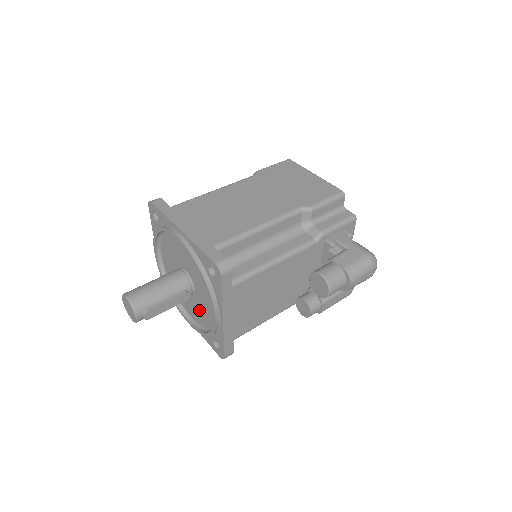
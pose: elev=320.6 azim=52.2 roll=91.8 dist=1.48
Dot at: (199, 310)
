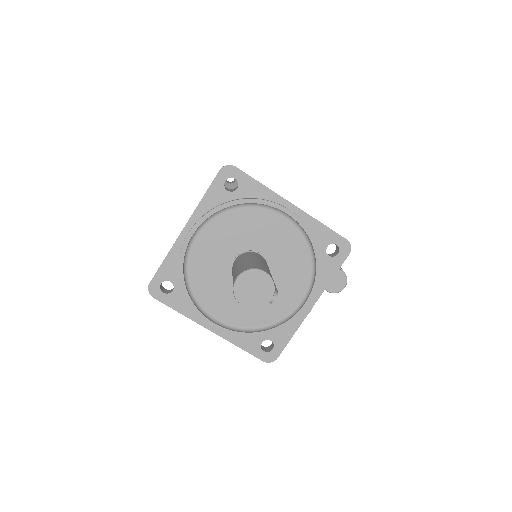
Dot at: occluded
